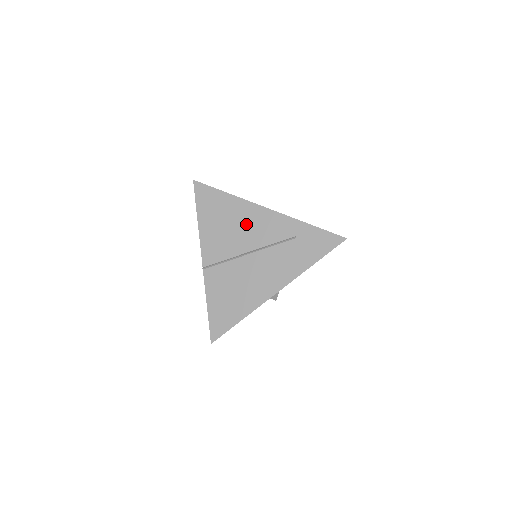
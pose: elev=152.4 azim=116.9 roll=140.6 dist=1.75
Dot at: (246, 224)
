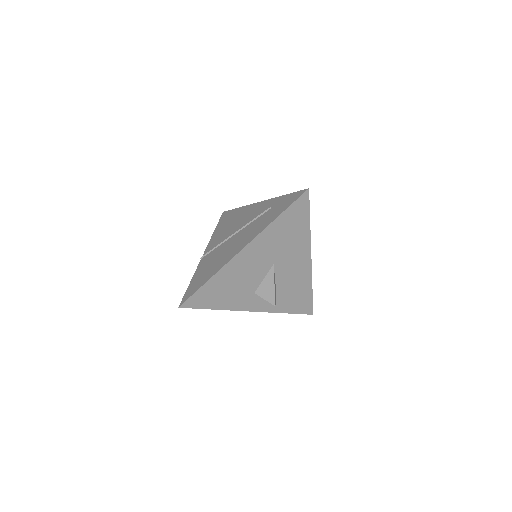
Dot at: (242, 218)
